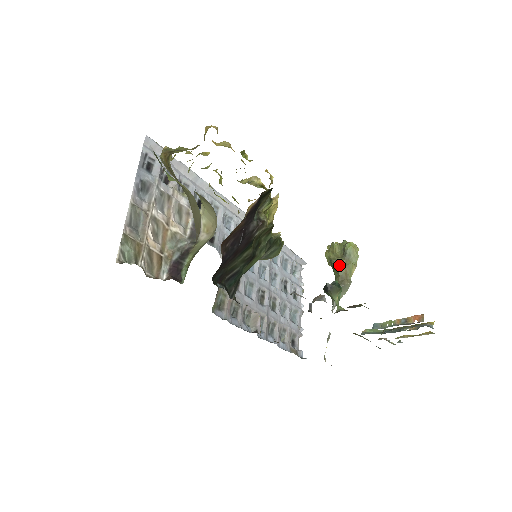
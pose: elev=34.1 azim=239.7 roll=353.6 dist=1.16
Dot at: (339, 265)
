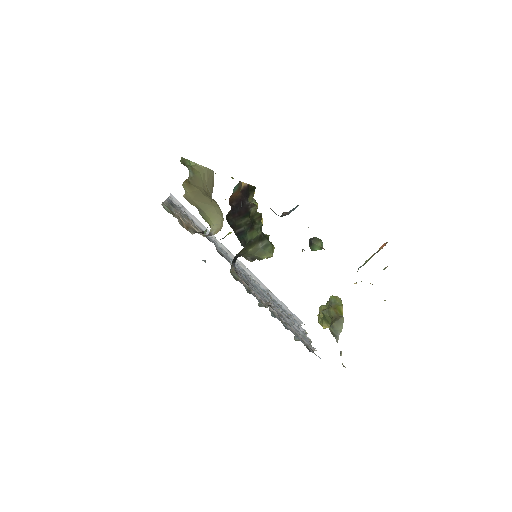
Dot at: (329, 311)
